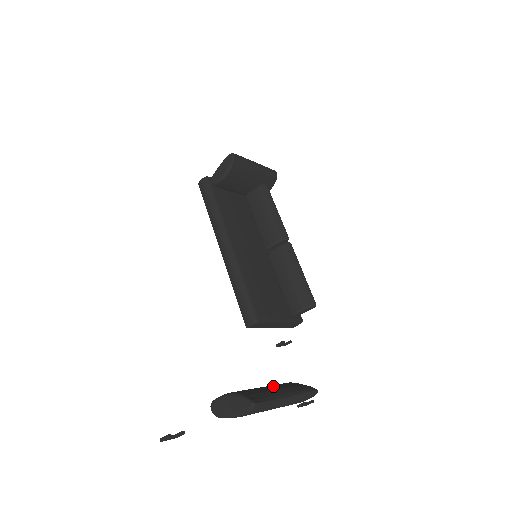
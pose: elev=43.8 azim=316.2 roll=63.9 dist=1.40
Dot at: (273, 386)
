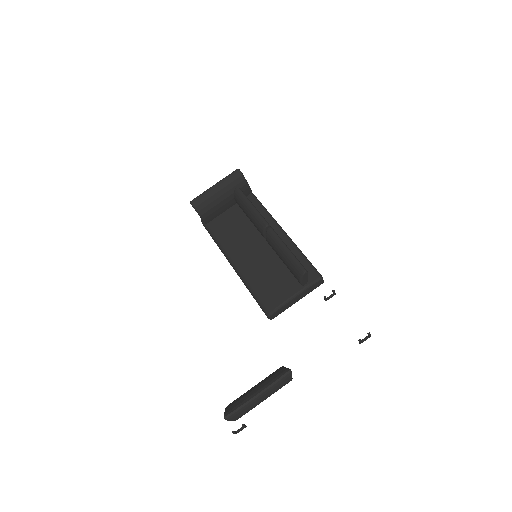
Dot at: (258, 384)
